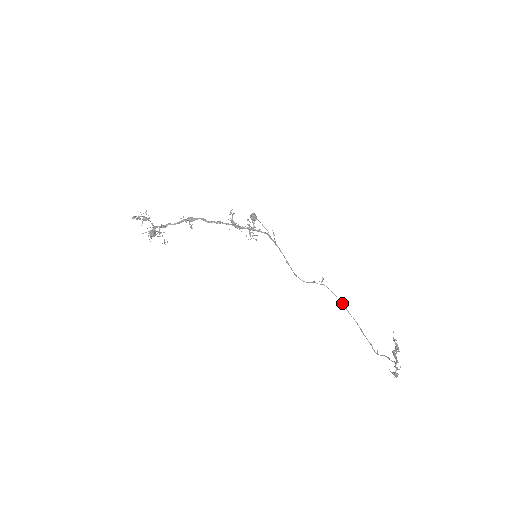
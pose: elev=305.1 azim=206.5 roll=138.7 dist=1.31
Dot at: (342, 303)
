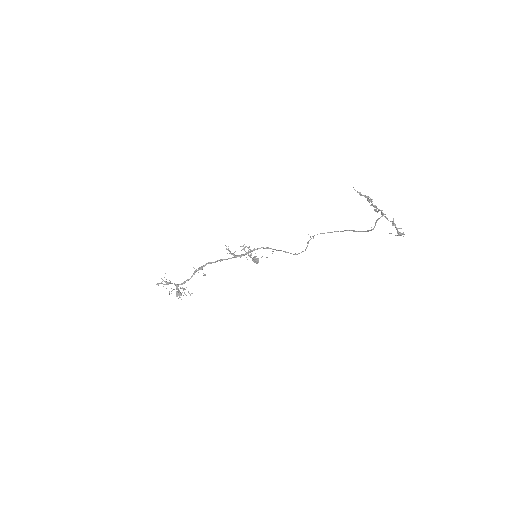
Dot at: (331, 232)
